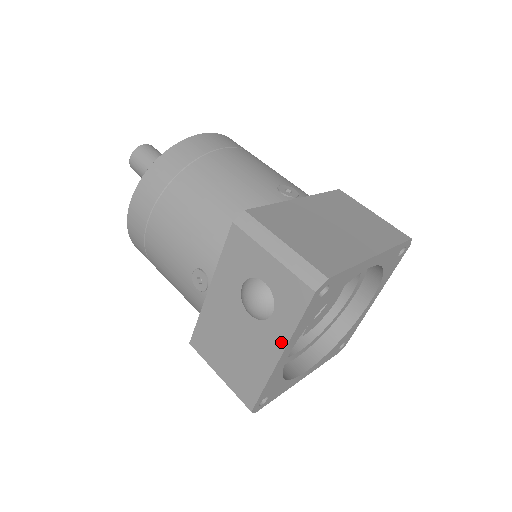
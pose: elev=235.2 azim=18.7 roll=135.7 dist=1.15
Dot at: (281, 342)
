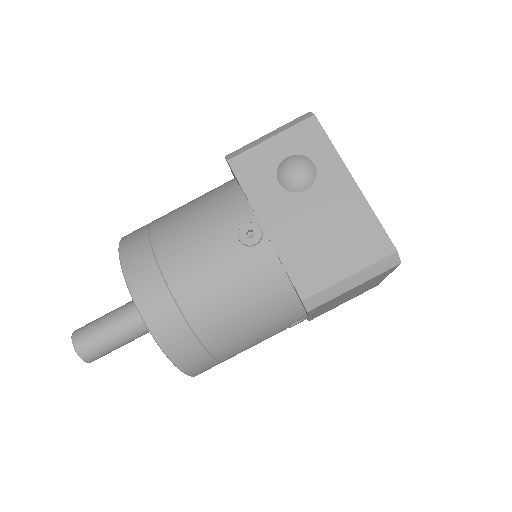
Dot at: (341, 169)
